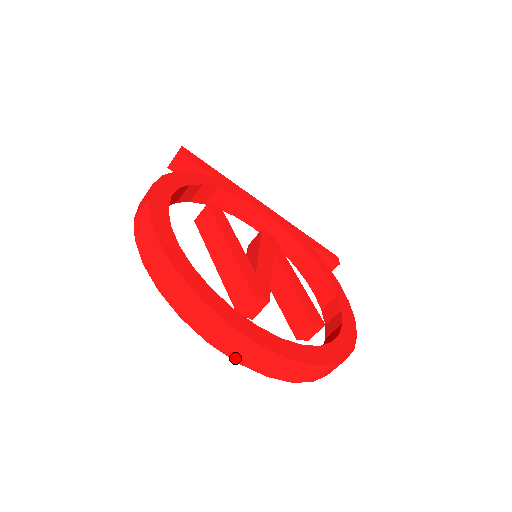
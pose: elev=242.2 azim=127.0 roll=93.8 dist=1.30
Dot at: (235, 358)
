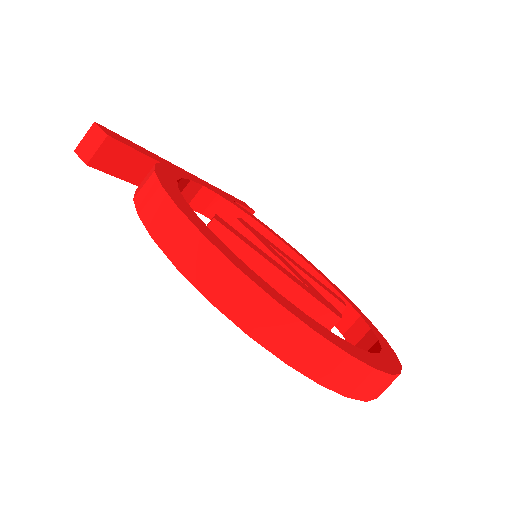
Dot at: (378, 396)
